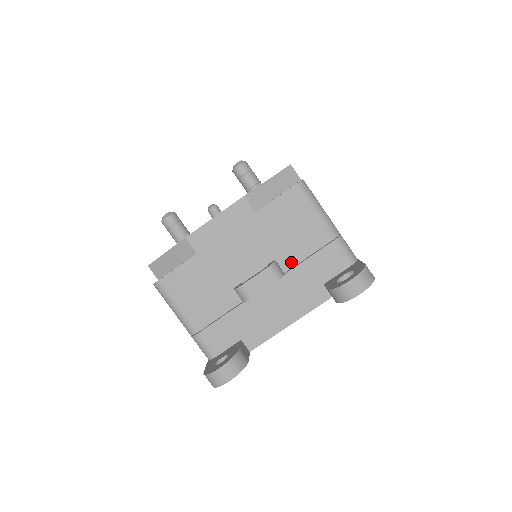
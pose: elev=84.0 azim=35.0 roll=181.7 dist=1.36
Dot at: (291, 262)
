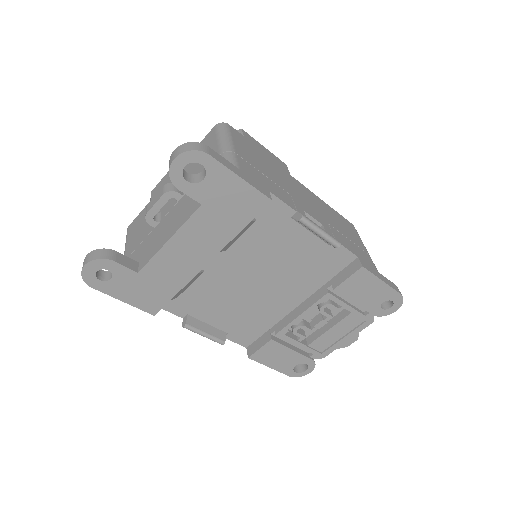
Dot at: occluded
